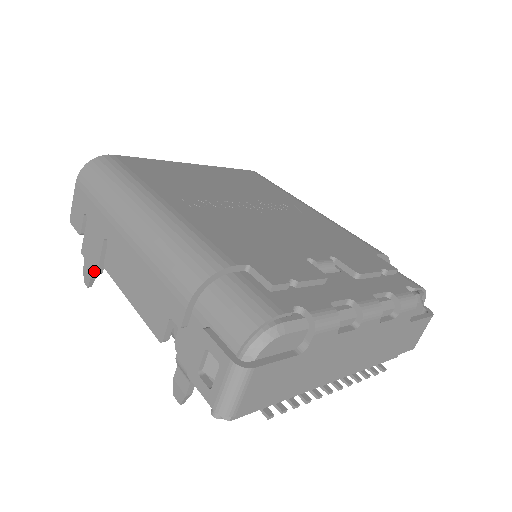
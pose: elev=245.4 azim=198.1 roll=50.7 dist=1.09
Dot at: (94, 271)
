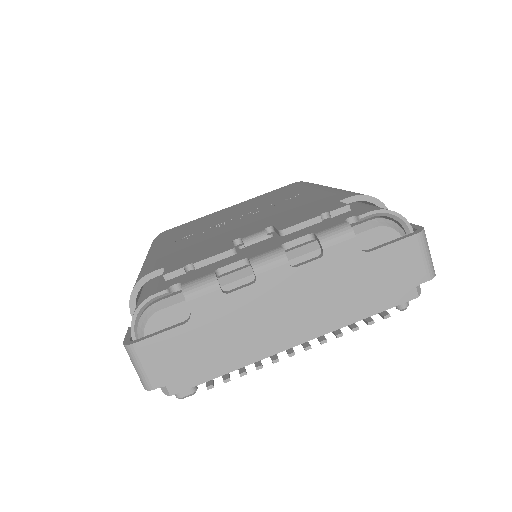
Dot at: occluded
